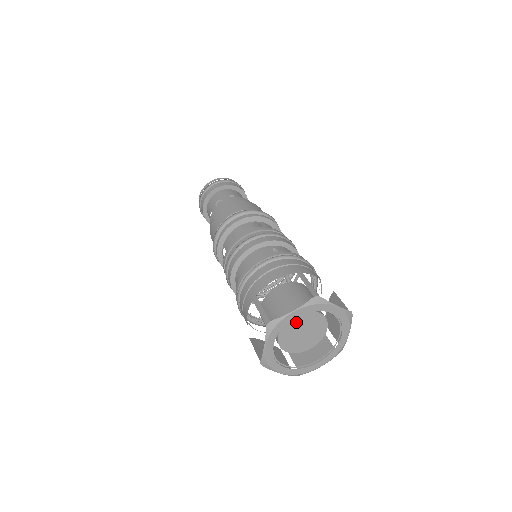
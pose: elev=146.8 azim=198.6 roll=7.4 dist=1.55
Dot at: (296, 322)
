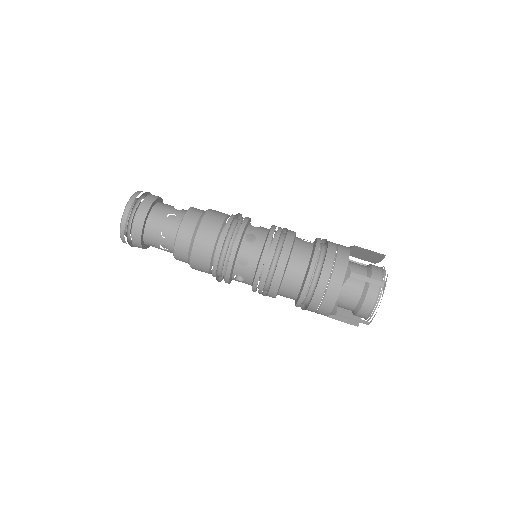
Dot at: occluded
